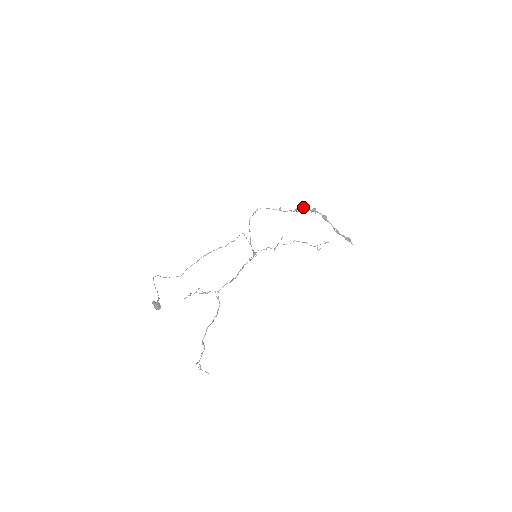
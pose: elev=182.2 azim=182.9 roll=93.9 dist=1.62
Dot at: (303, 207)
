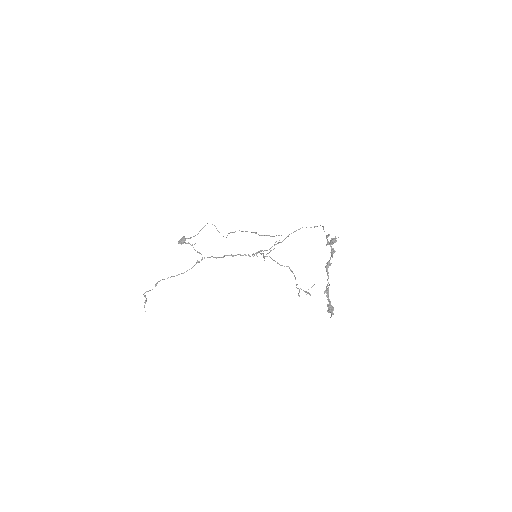
Dot at: (331, 242)
